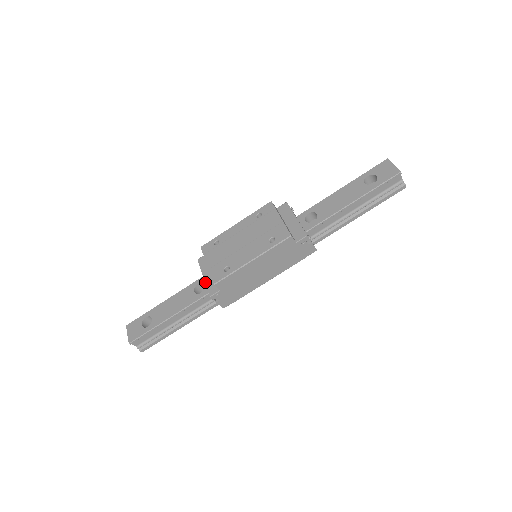
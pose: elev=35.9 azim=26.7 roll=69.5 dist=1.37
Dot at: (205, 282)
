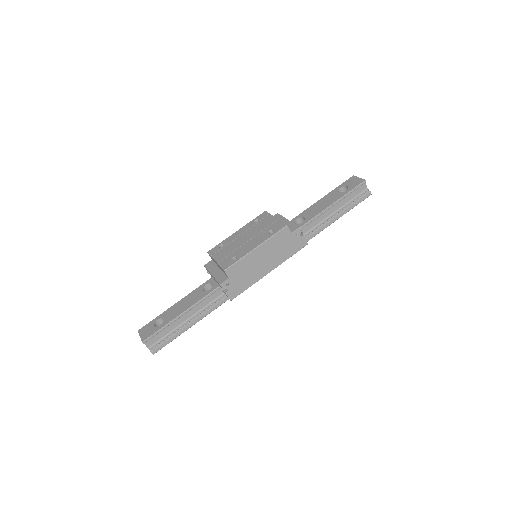
Dot at: (214, 277)
